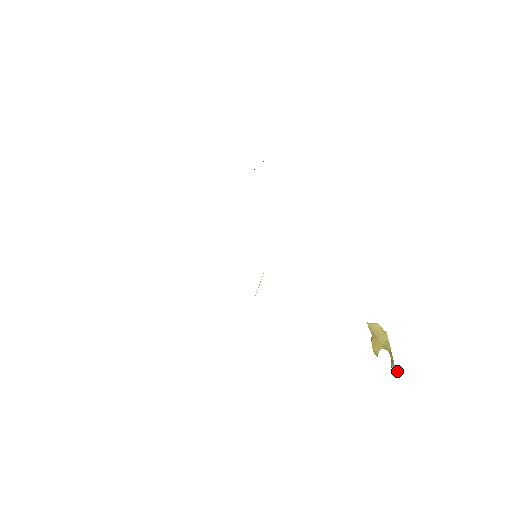
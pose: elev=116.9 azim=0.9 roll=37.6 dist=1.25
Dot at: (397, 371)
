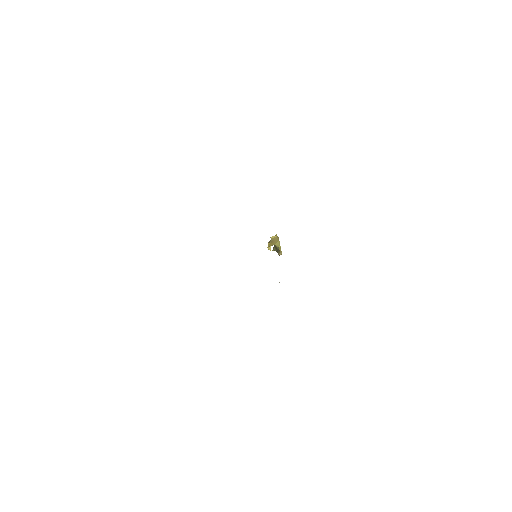
Dot at: occluded
